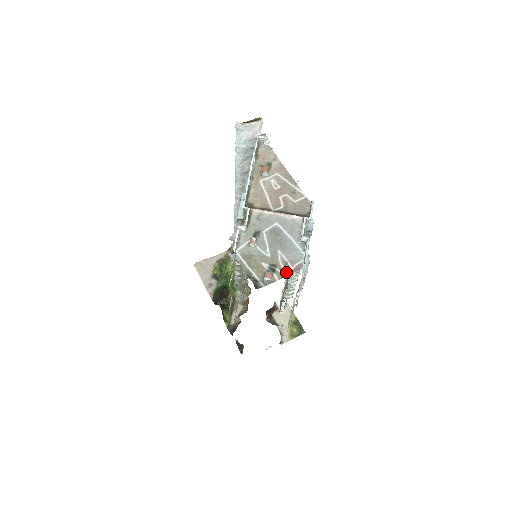
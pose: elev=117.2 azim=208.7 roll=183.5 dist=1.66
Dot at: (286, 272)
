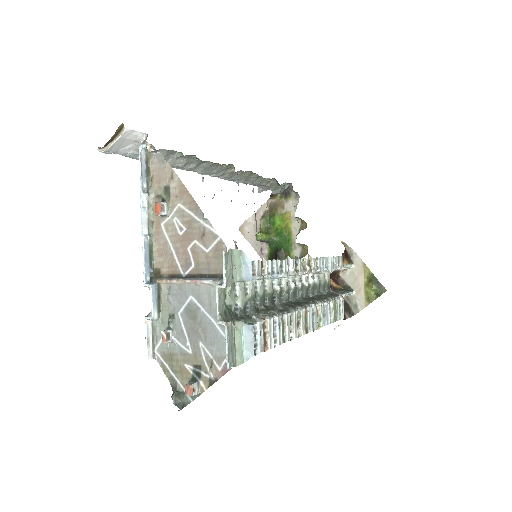
Dot at: (213, 377)
